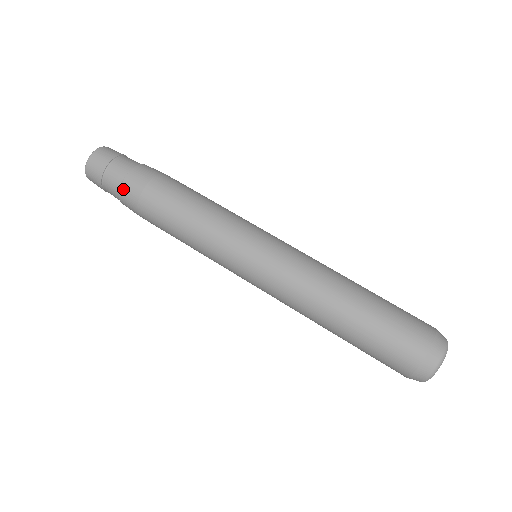
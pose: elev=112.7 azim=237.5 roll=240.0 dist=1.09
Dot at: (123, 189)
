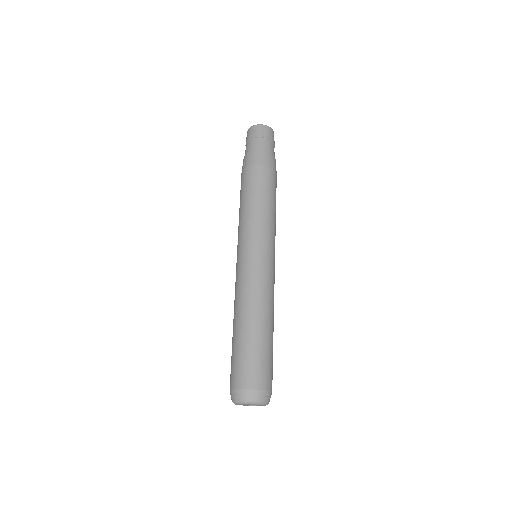
Dot at: (244, 158)
